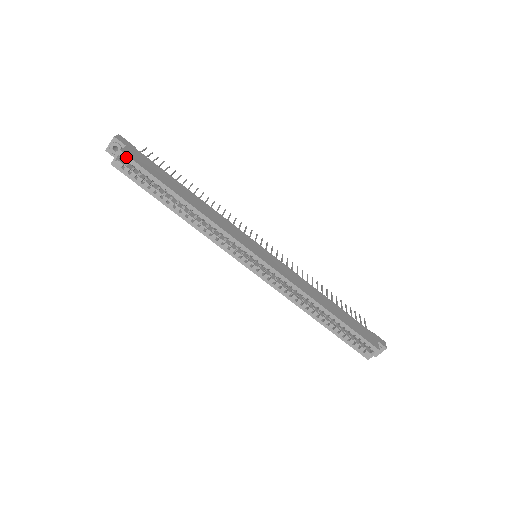
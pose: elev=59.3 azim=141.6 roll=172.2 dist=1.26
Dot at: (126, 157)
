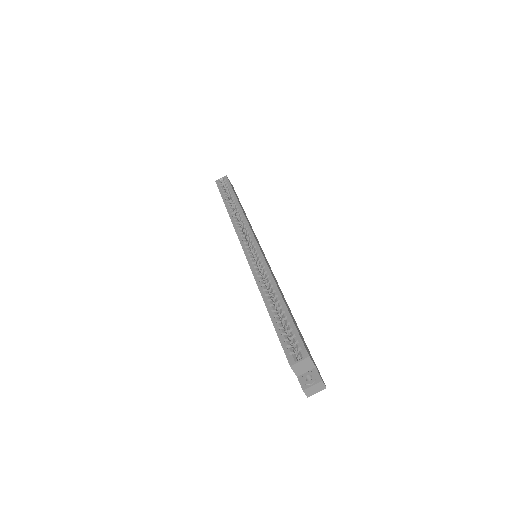
Dot at: (226, 178)
